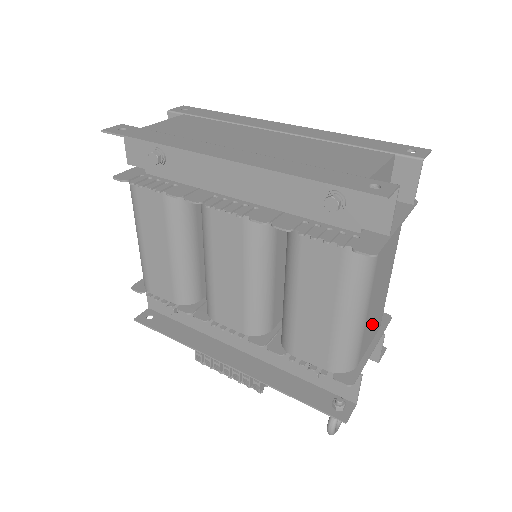
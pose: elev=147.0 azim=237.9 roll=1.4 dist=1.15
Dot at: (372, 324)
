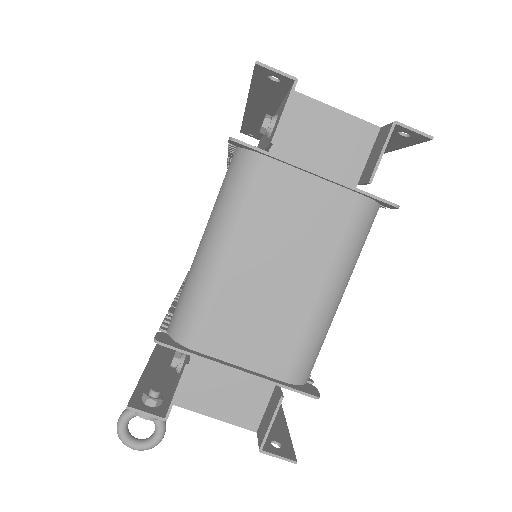
Dot at: (250, 322)
